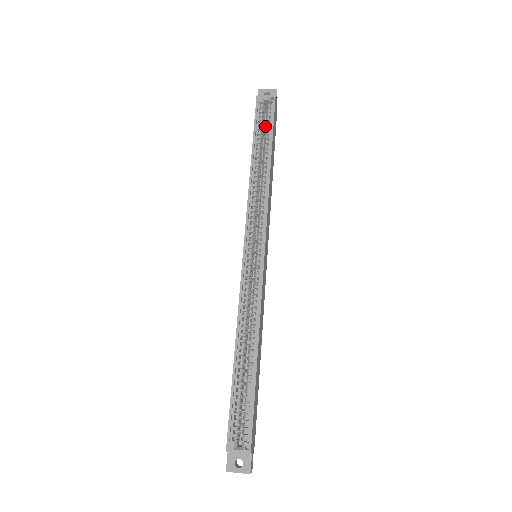
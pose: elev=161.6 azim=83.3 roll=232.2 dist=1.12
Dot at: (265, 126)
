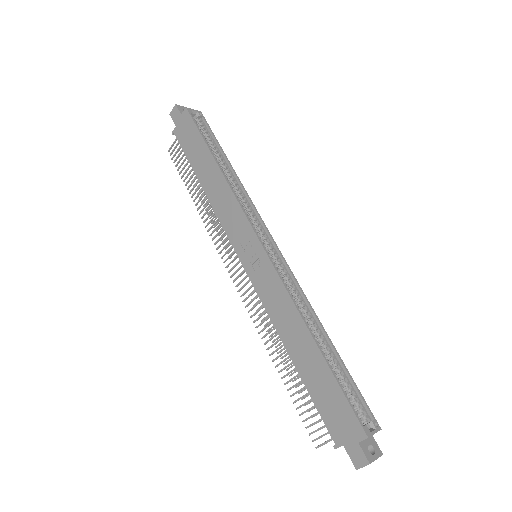
Dot at: occluded
